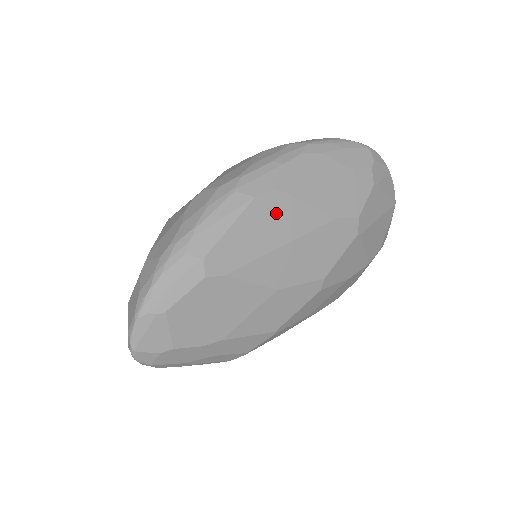
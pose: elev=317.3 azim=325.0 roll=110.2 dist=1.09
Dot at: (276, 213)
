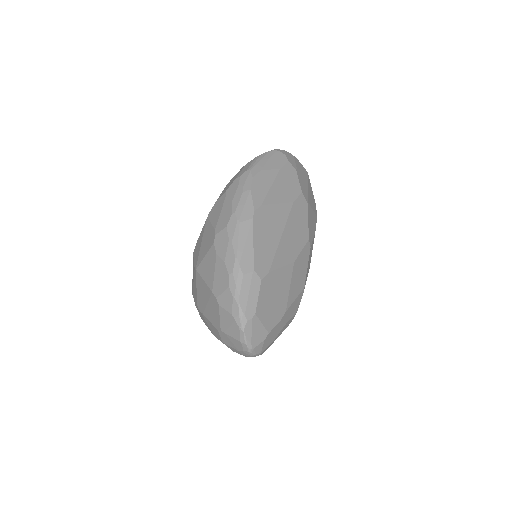
Dot at: (267, 220)
